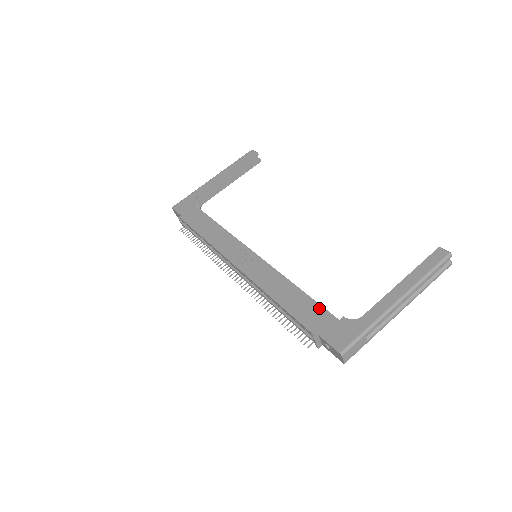
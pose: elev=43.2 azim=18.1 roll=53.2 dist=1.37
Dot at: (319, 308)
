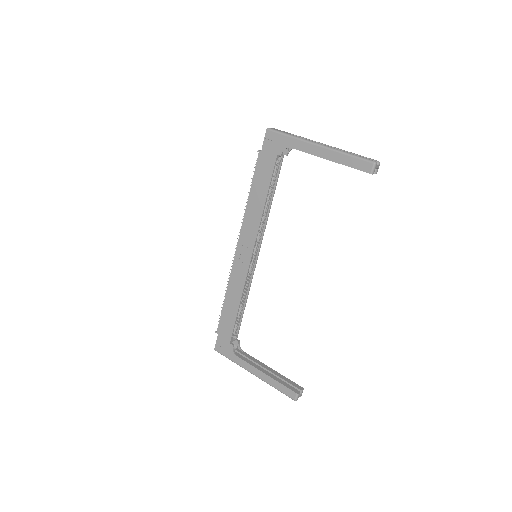
Dot at: (231, 329)
